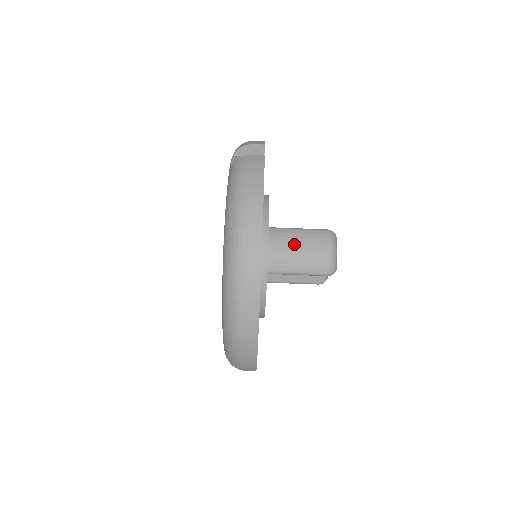
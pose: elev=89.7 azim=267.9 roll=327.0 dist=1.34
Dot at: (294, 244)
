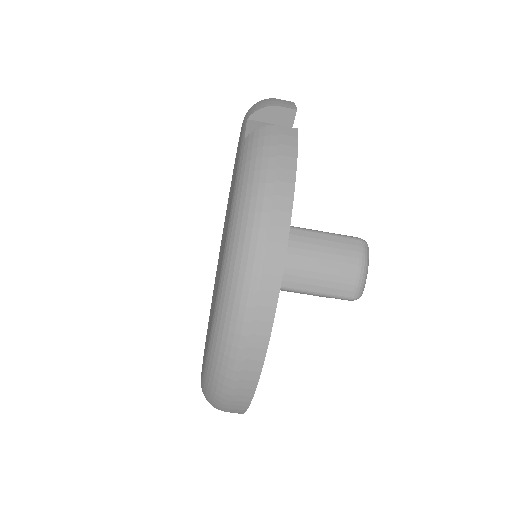
Dot at: (314, 254)
